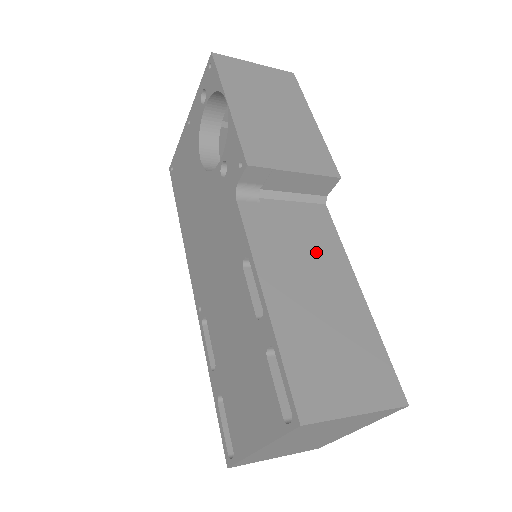
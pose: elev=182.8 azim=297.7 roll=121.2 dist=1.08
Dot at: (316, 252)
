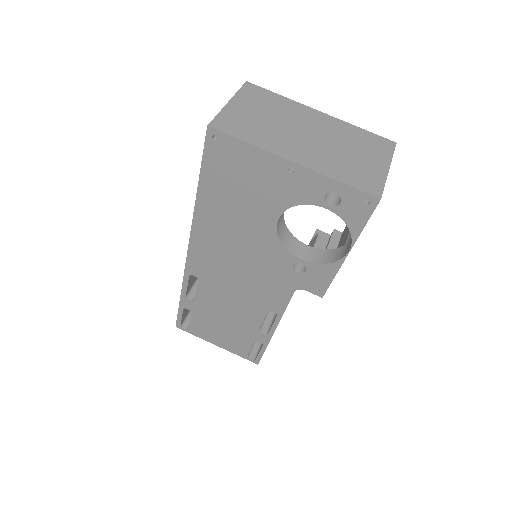
Dot at: occluded
